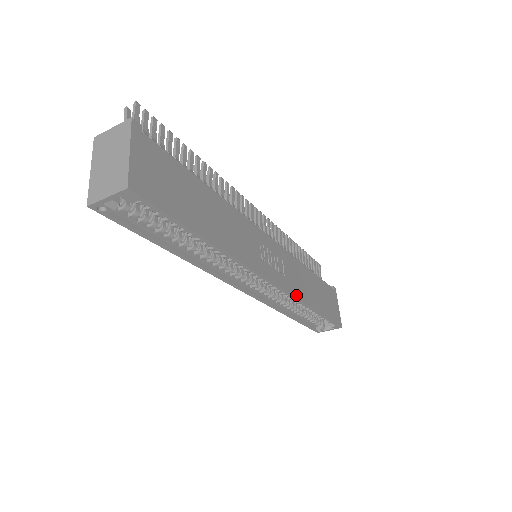
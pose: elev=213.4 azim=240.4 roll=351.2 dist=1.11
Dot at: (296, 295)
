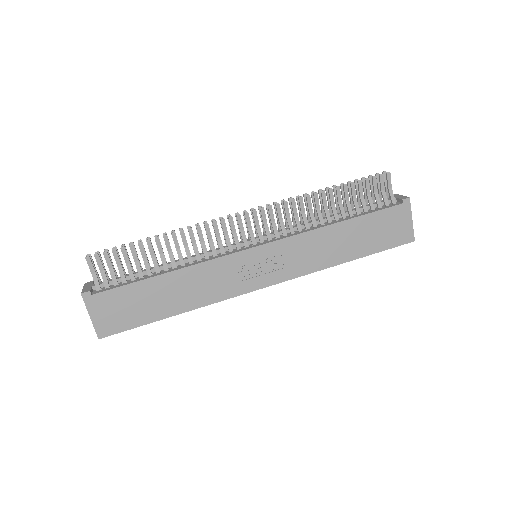
Dot at: (306, 272)
